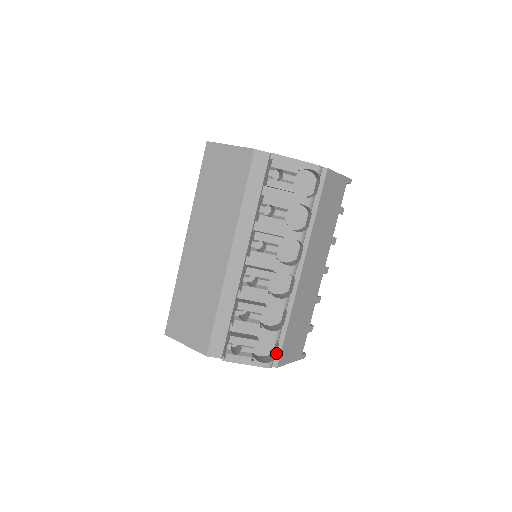
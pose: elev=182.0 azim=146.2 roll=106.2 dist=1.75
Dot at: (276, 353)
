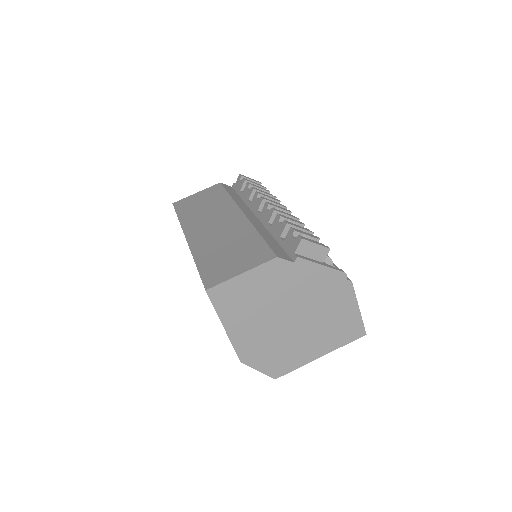
Dot at: occluded
